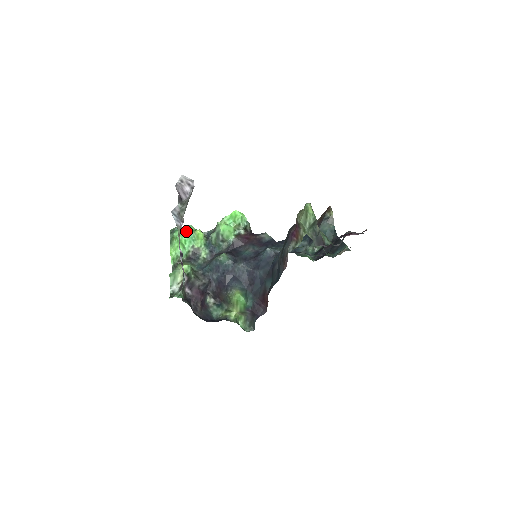
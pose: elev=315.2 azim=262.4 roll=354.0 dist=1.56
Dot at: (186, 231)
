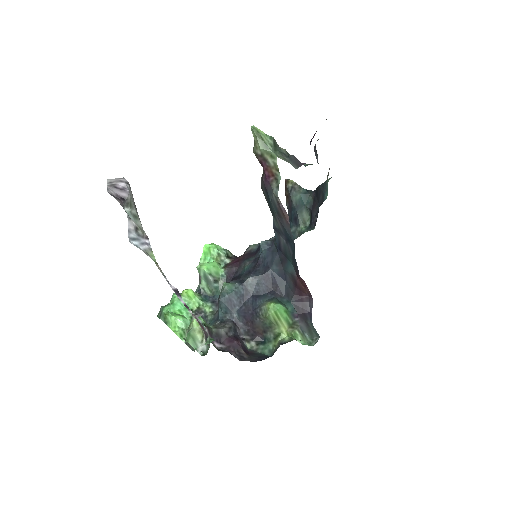
Dot at: (173, 301)
